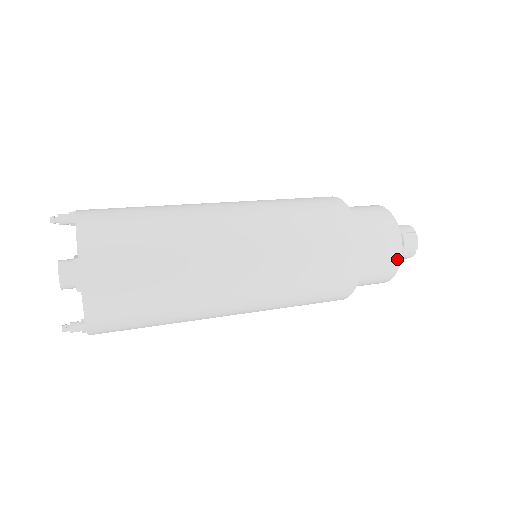
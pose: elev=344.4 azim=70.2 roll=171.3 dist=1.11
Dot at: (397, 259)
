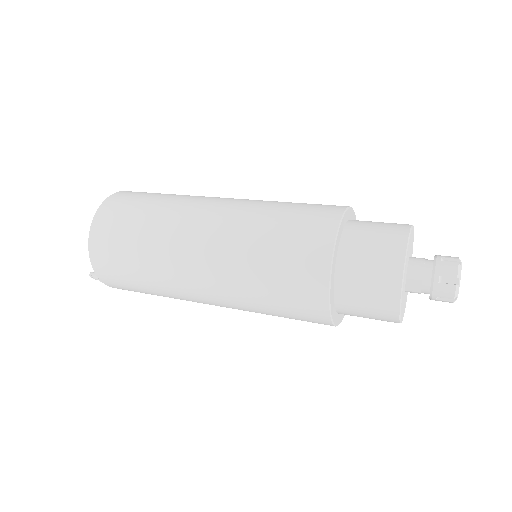
Dot at: (398, 262)
